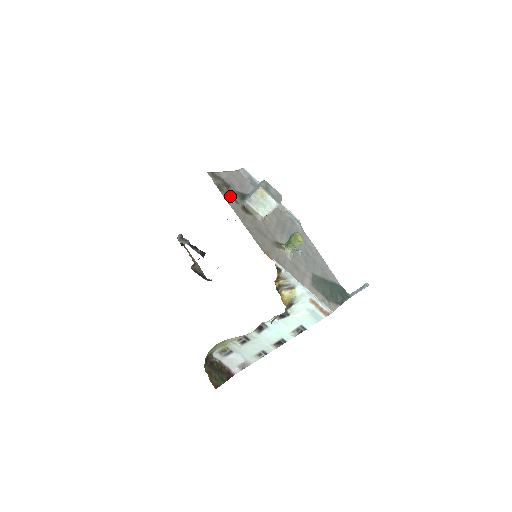
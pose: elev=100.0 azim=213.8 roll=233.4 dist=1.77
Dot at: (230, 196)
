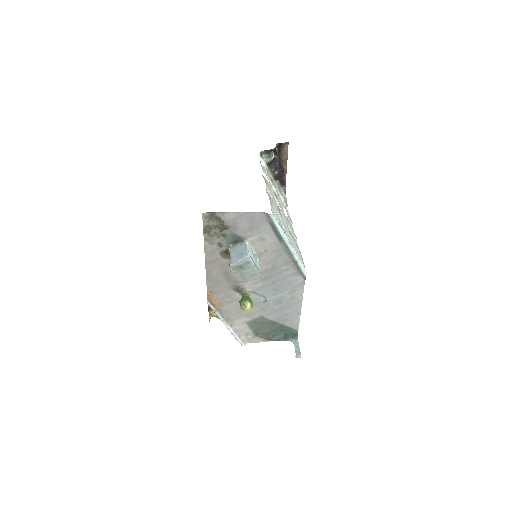
Dot at: (216, 239)
